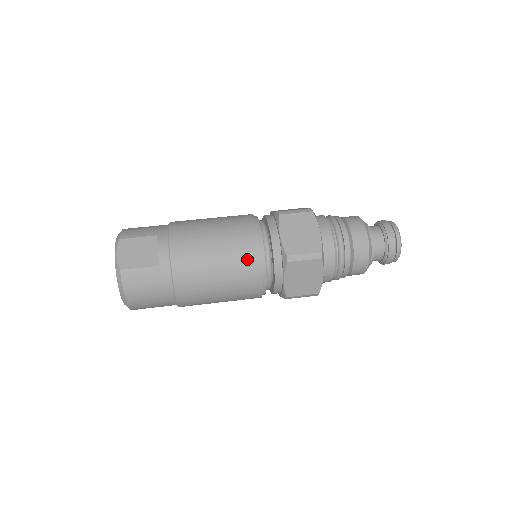
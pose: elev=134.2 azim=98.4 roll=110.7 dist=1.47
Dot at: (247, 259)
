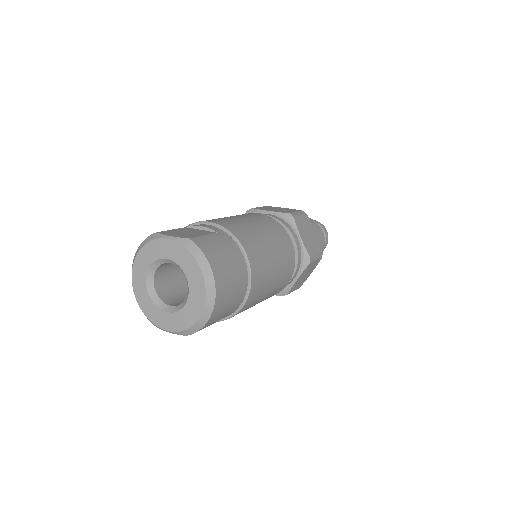
Dot at: (269, 221)
